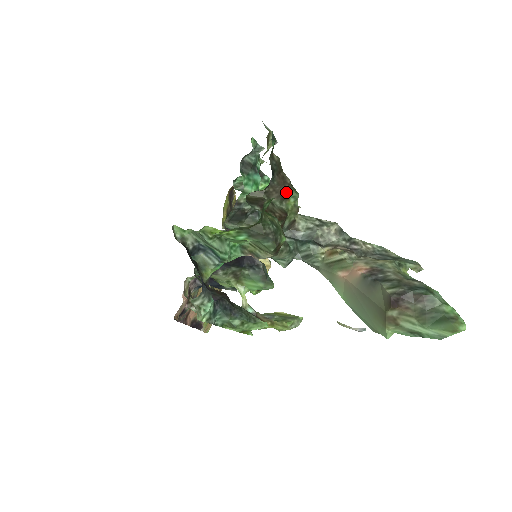
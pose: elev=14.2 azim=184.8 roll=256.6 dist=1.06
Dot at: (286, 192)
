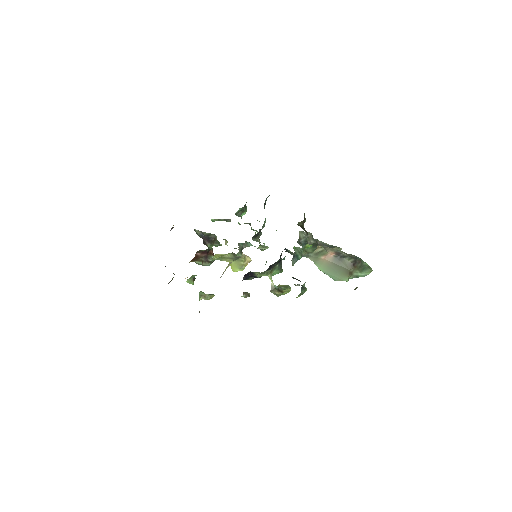
Dot at: (305, 220)
